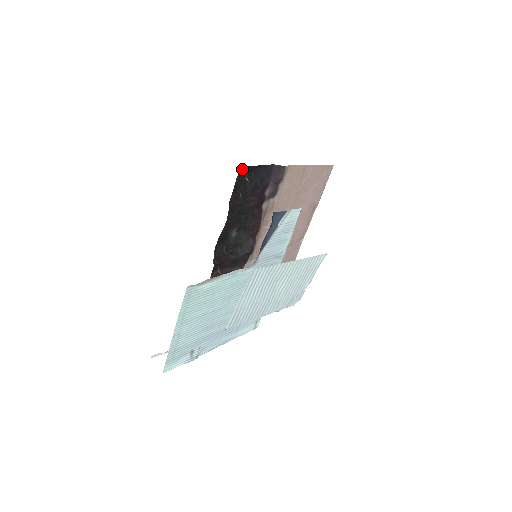
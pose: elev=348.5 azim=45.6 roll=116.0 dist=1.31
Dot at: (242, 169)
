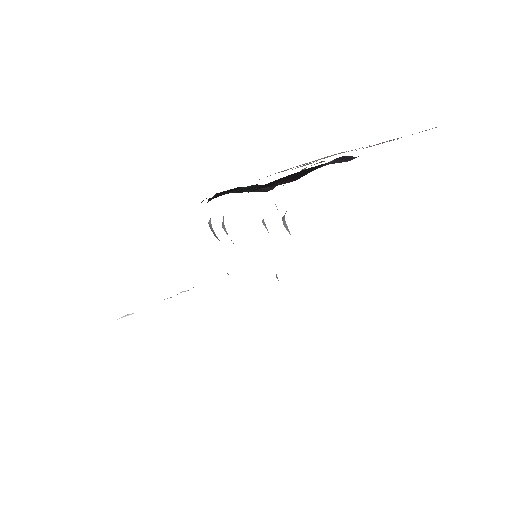
Dot at: occluded
